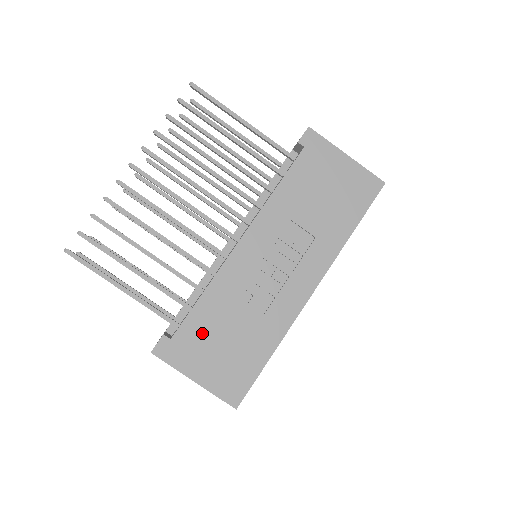
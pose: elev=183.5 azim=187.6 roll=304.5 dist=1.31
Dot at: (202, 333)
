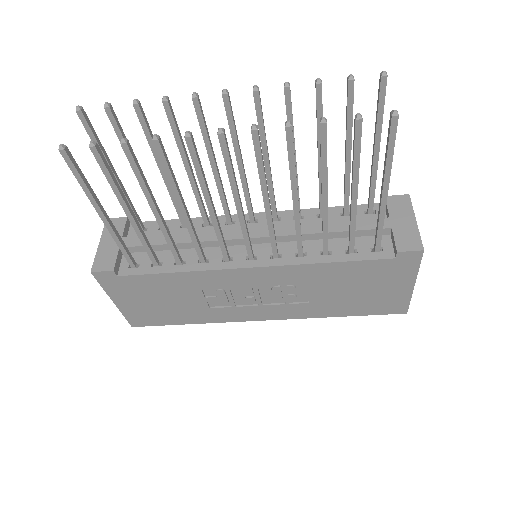
Dot at: (149, 288)
